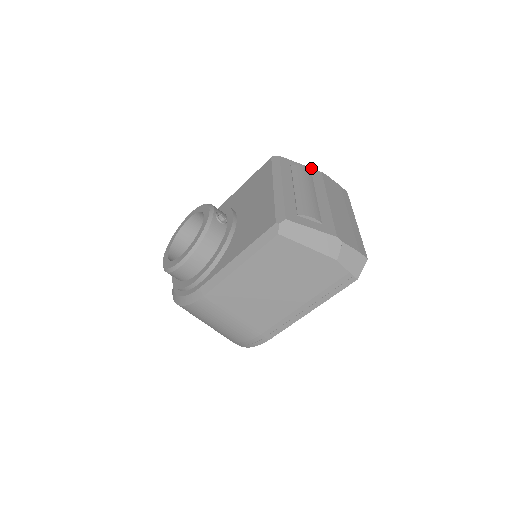
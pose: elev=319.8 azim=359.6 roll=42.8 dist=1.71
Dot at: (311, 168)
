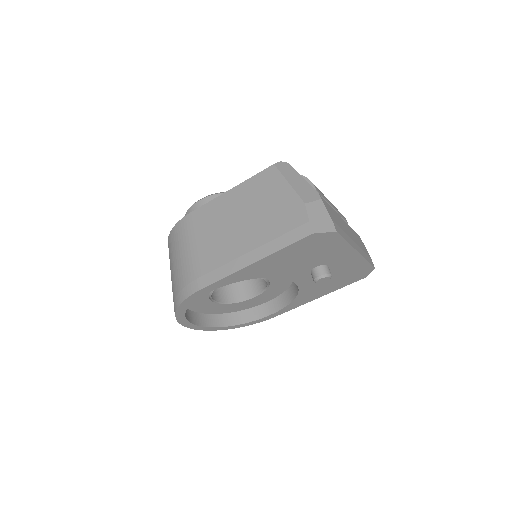
Dot at: occluded
